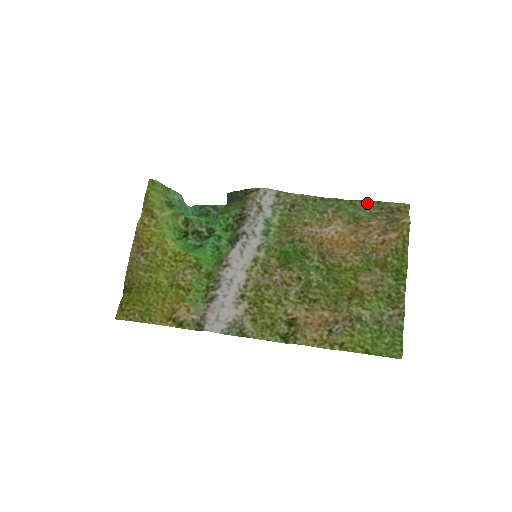
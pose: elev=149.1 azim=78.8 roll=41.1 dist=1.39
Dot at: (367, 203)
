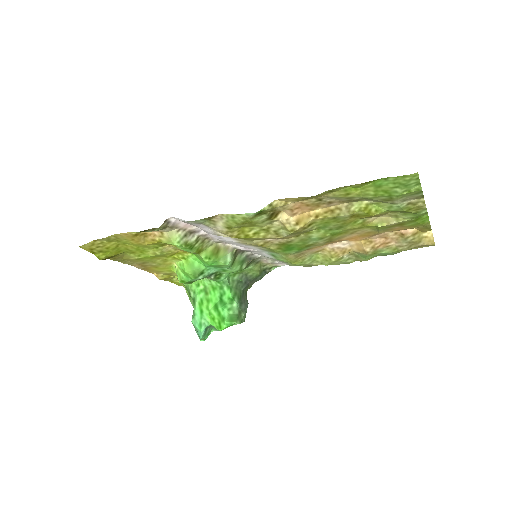
Dot at: occluded
